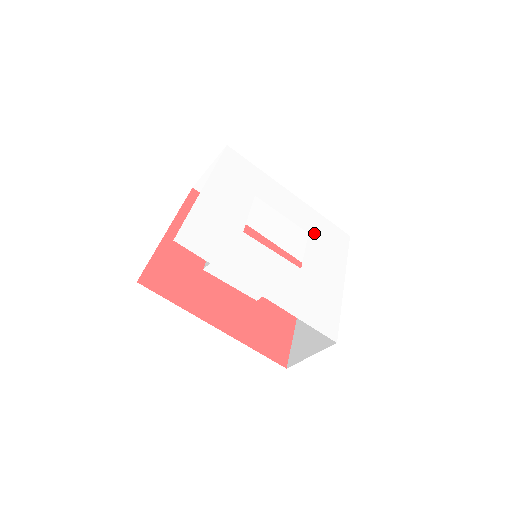
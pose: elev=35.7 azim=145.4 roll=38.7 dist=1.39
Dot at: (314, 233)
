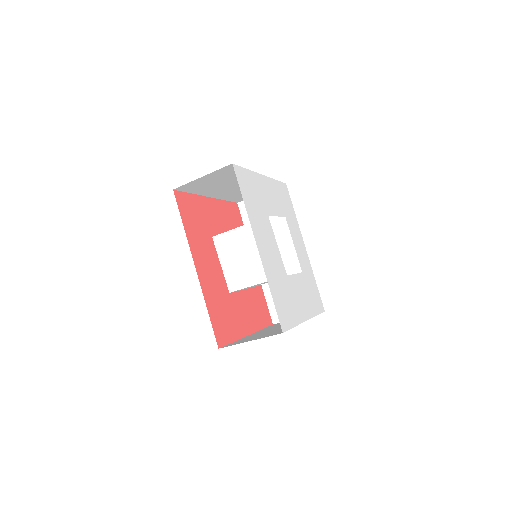
Dot at: (305, 277)
